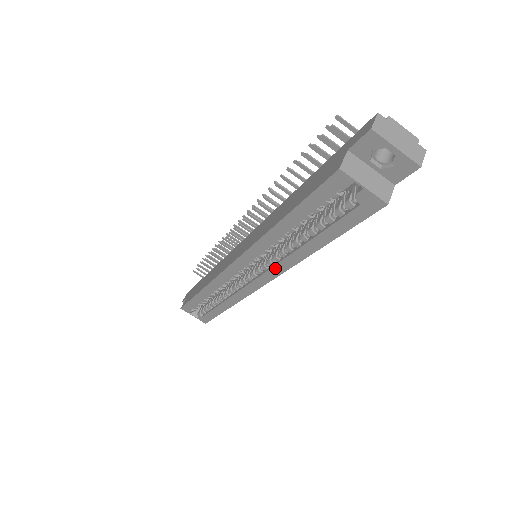
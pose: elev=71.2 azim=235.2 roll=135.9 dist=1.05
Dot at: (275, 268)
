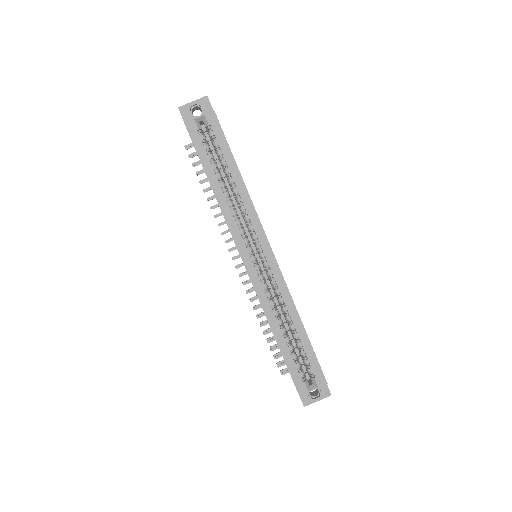
Dot at: (254, 224)
